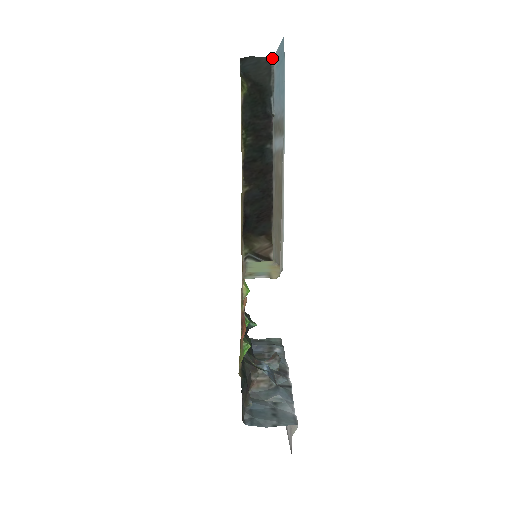
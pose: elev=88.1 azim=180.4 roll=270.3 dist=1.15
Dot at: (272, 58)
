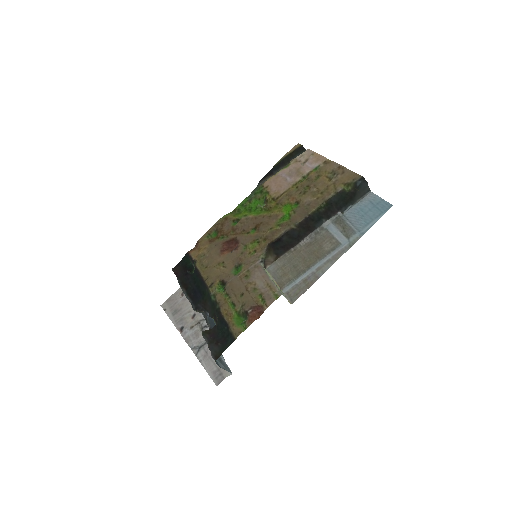
Dot at: (370, 191)
